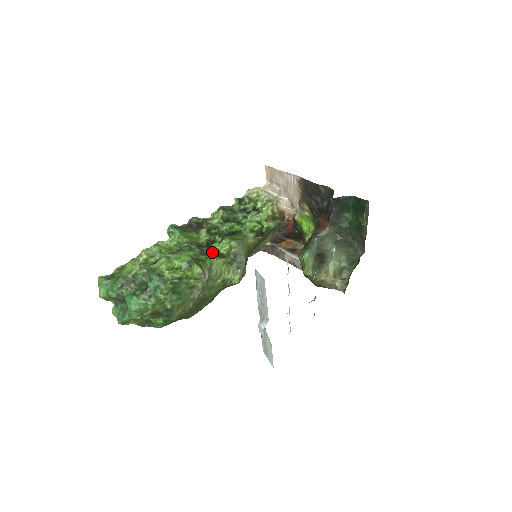
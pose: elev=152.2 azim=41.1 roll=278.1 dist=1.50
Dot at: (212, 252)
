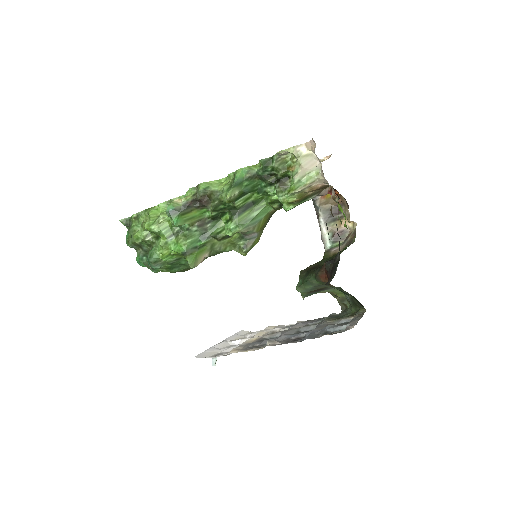
Dot at: (215, 233)
